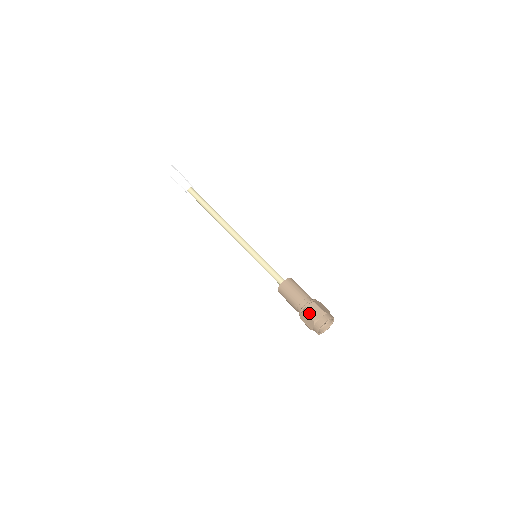
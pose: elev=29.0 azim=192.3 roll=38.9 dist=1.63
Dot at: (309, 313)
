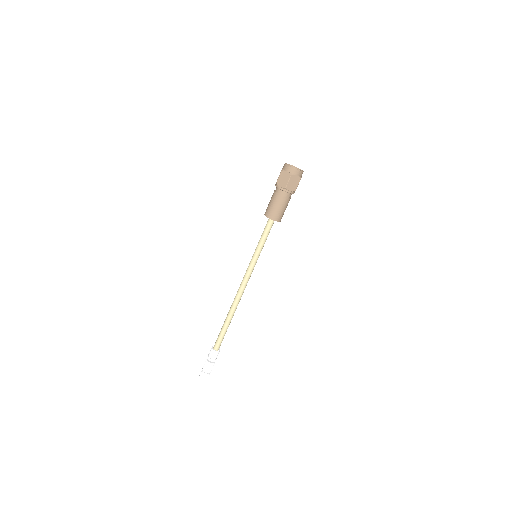
Dot at: (278, 178)
